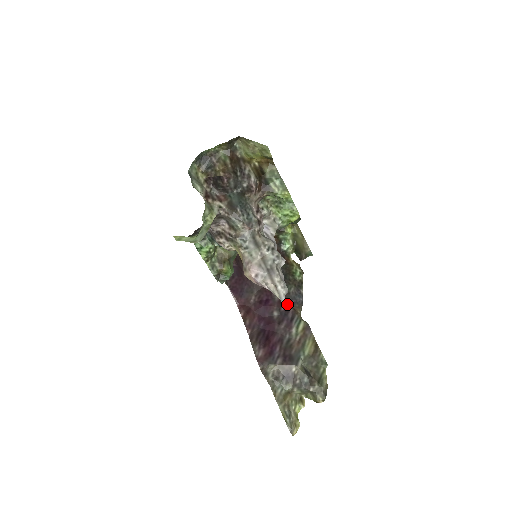
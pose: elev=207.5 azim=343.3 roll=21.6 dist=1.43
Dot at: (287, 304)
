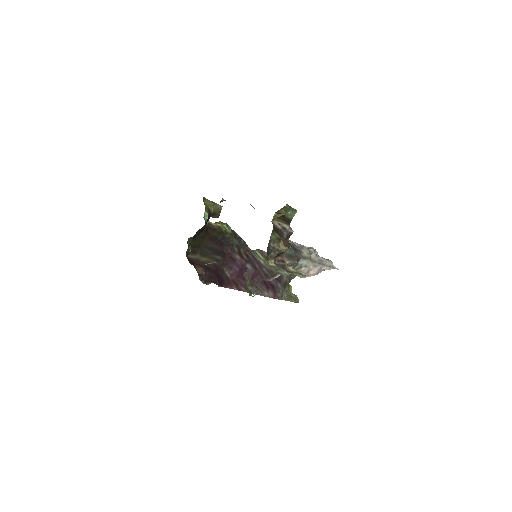
Dot at: (243, 253)
